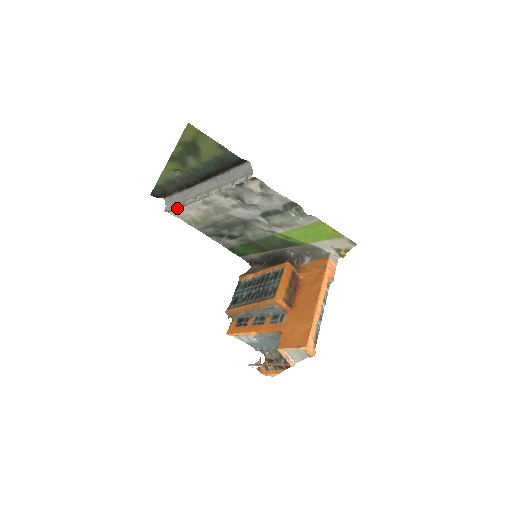
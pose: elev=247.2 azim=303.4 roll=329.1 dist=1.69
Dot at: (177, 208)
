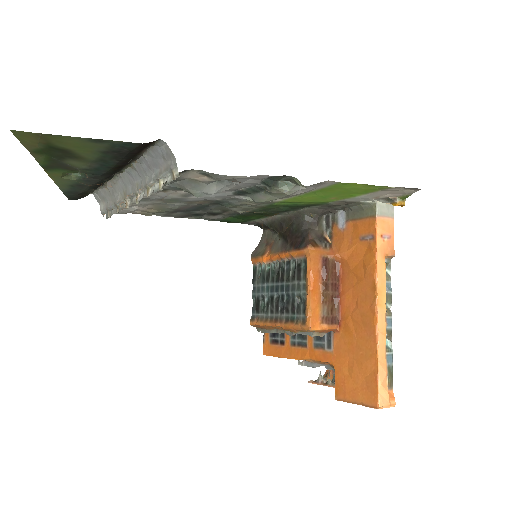
Dot at: (112, 213)
